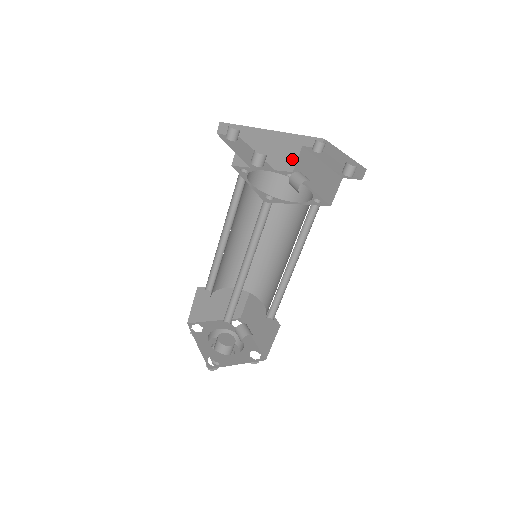
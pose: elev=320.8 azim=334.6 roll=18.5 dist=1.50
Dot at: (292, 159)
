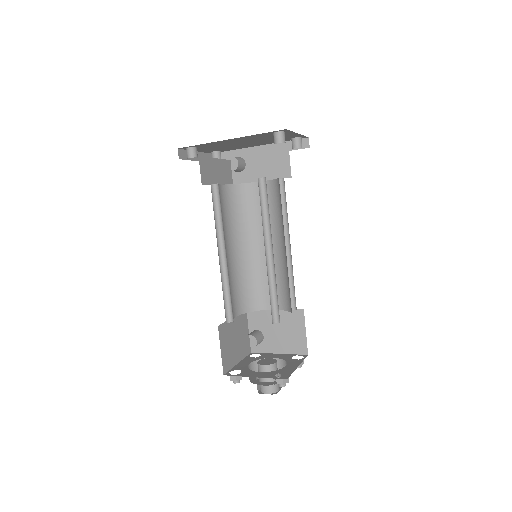
Dot at: (285, 166)
